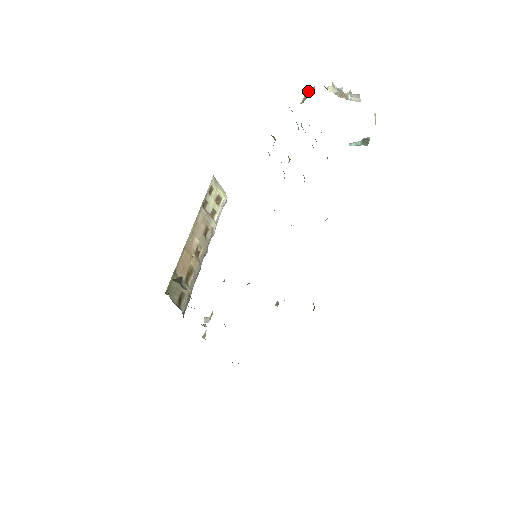
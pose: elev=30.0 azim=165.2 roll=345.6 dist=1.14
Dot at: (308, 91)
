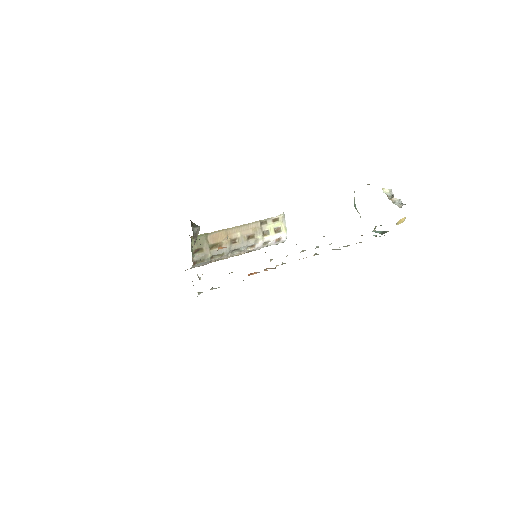
Dot at: (368, 184)
